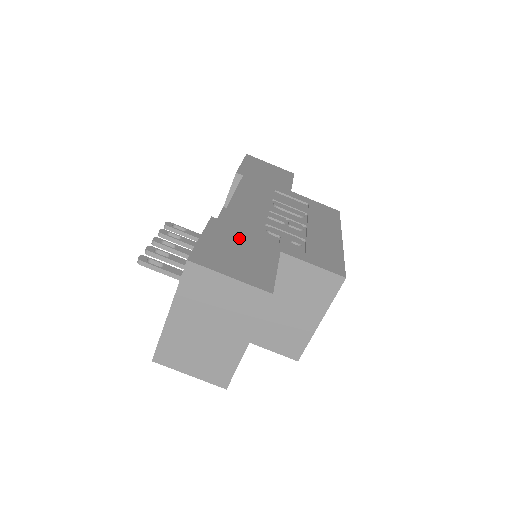
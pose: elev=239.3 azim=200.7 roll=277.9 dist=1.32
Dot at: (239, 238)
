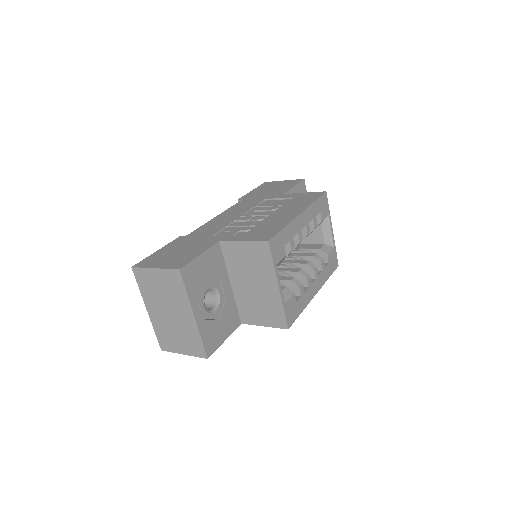
Dot at: (189, 243)
